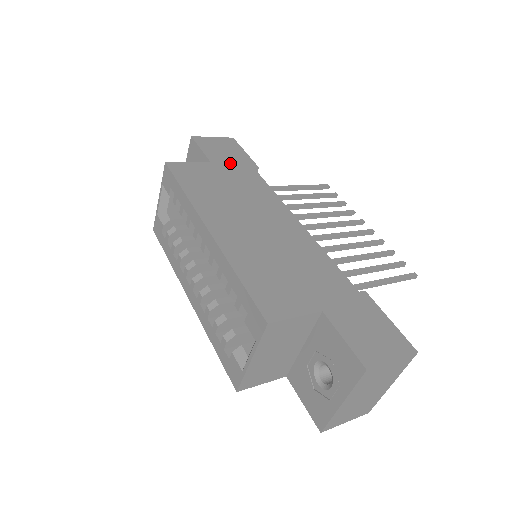
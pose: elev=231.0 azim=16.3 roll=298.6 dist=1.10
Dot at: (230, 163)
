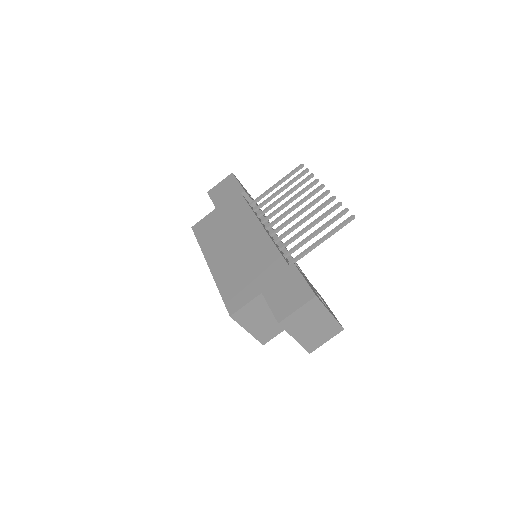
Dot at: (227, 200)
